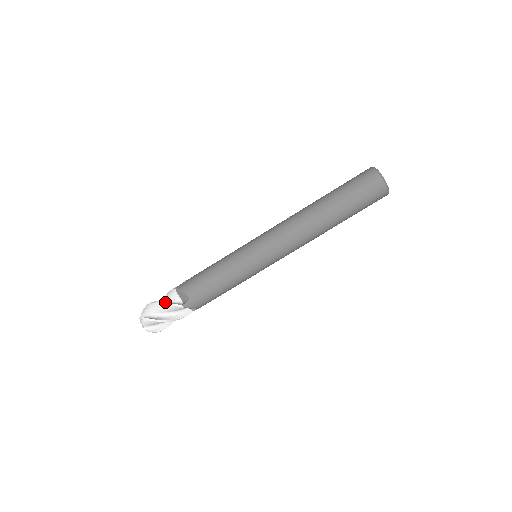
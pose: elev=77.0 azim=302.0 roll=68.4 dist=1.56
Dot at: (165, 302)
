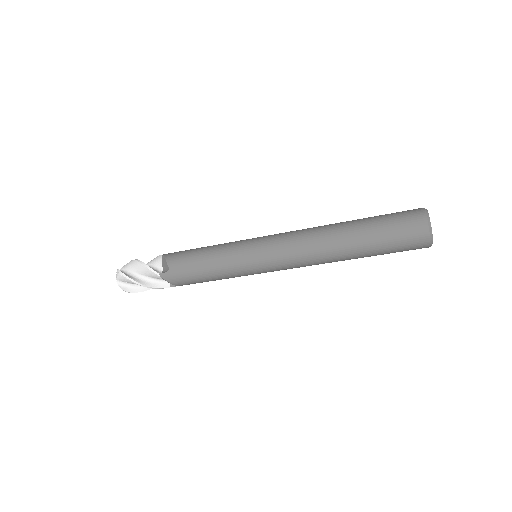
Dot at: occluded
